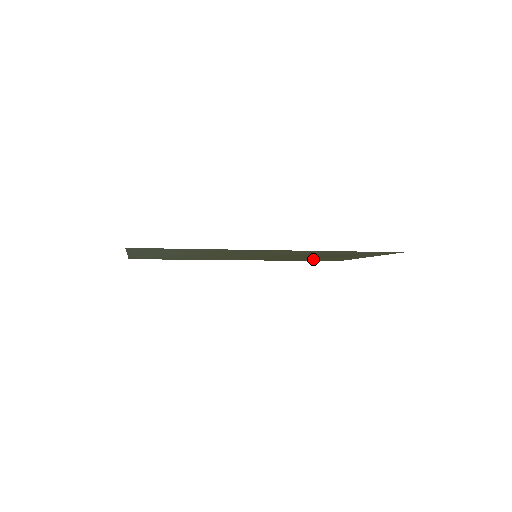
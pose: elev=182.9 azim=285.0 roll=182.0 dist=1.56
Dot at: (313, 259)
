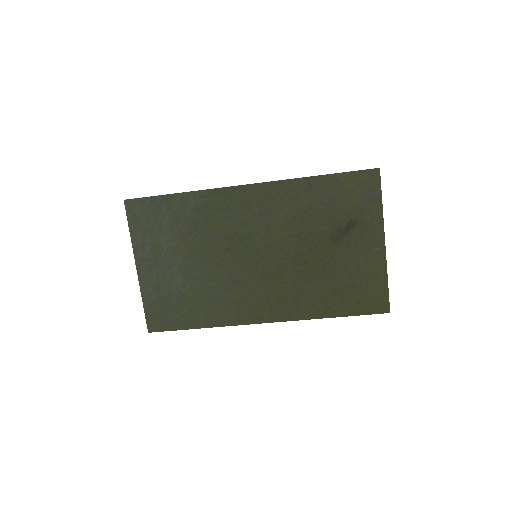
Dot at: (341, 291)
